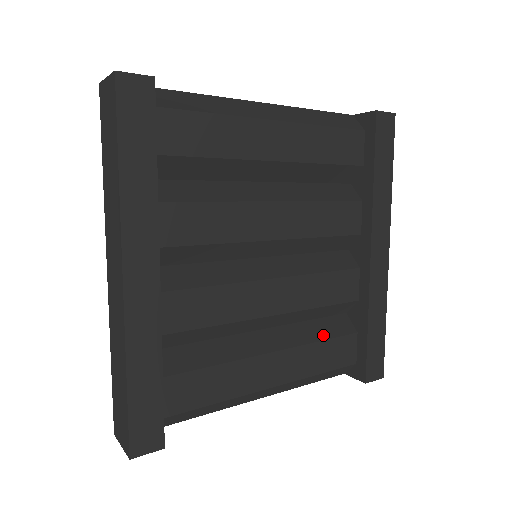
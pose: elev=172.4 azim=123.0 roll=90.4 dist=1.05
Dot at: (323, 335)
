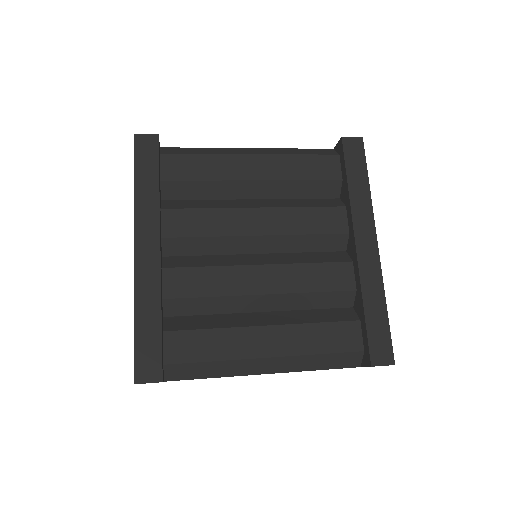
Dot at: (321, 319)
